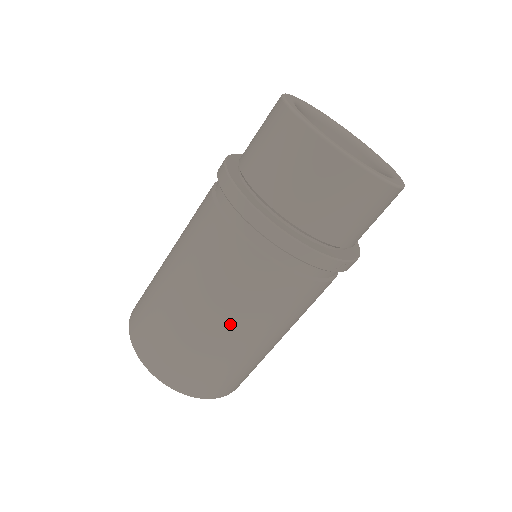
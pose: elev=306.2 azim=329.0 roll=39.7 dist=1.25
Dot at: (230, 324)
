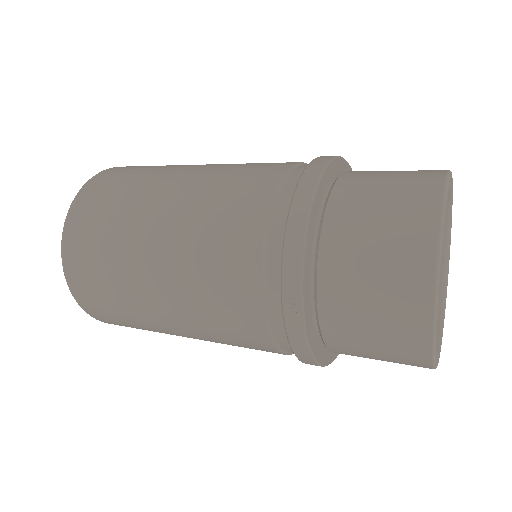
Dot at: (171, 215)
